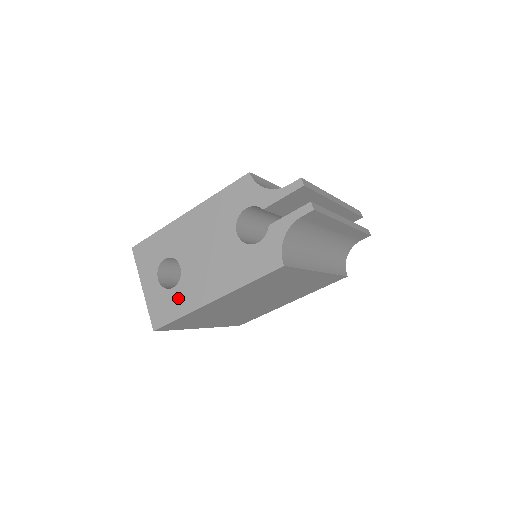
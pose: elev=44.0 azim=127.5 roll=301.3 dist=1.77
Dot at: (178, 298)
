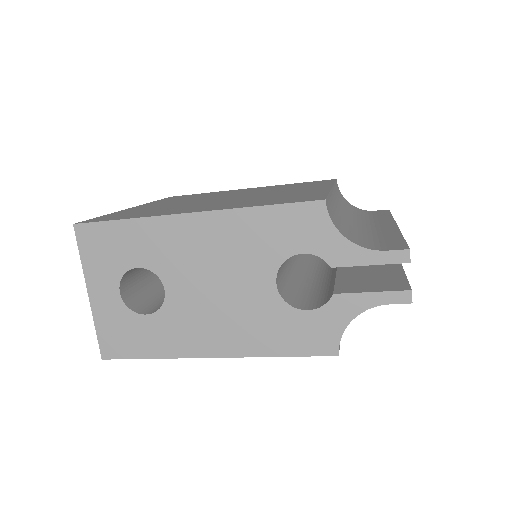
Dot at: (153, 332)
